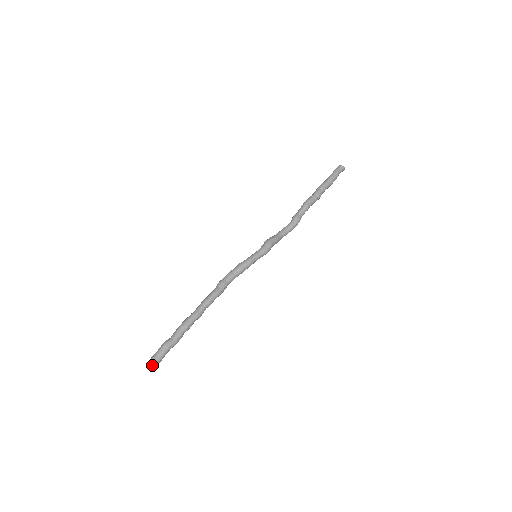
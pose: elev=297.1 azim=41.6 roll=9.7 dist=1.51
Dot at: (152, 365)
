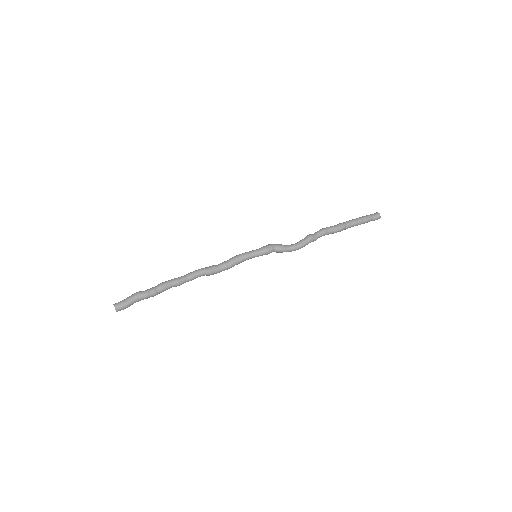
Dot at: (116, 304)
